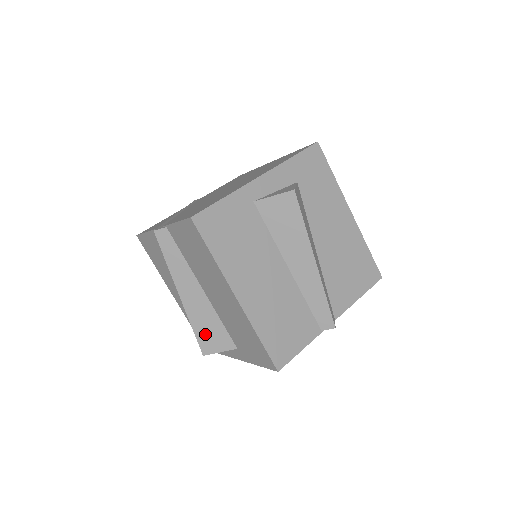
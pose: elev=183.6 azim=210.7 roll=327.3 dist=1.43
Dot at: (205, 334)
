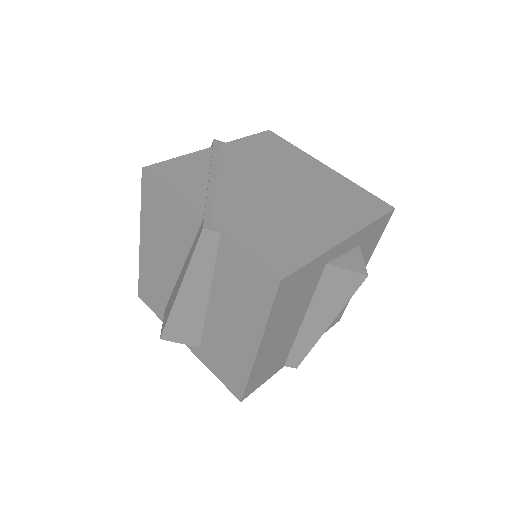
Dot at: (178, 326)
